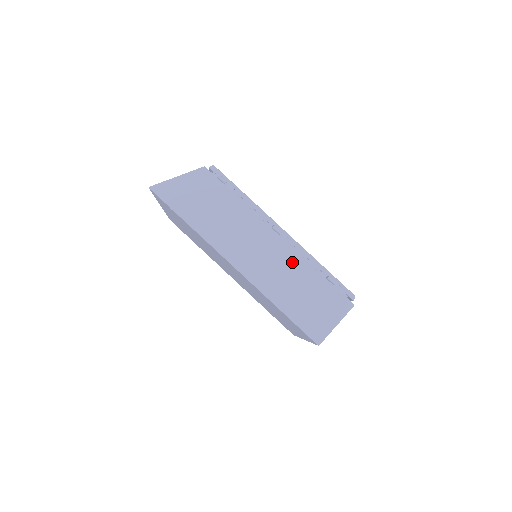
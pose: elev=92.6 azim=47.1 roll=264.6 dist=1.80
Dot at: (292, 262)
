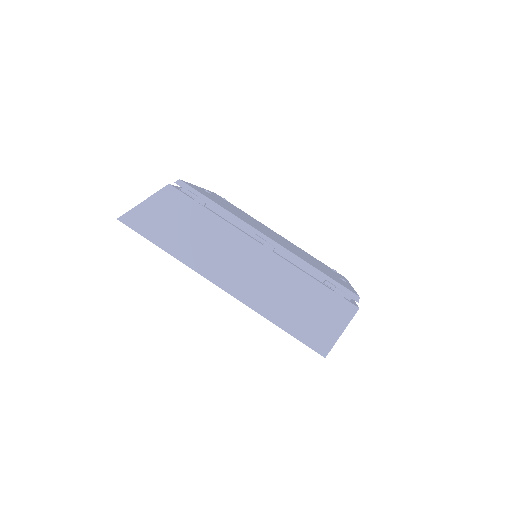
Dot at: (281, 272)
